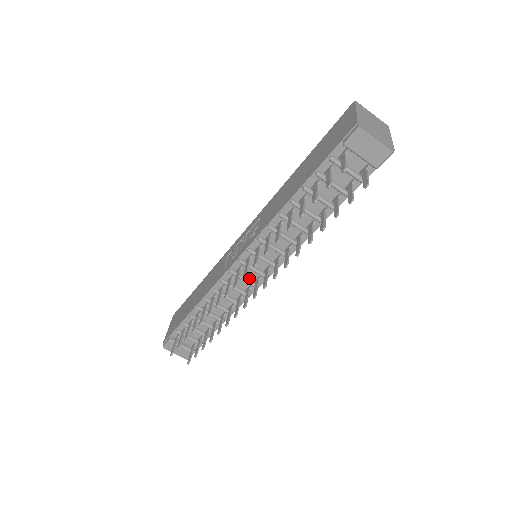
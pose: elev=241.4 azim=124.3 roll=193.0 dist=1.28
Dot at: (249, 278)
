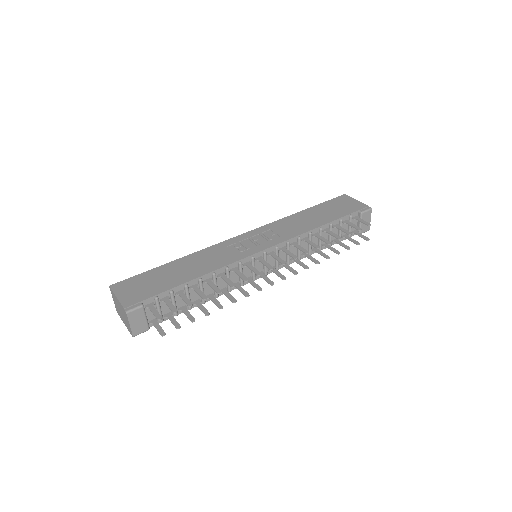
Dot at: occluded
